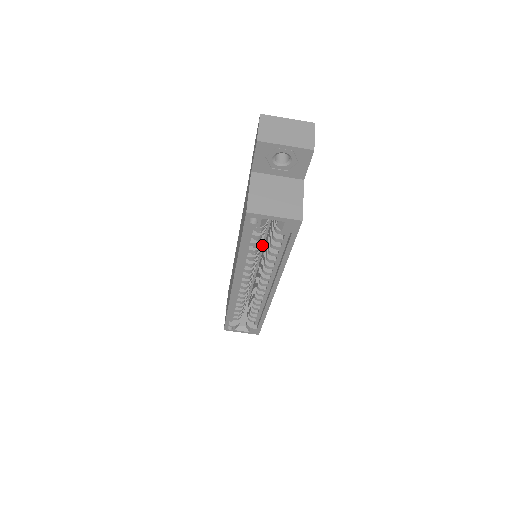
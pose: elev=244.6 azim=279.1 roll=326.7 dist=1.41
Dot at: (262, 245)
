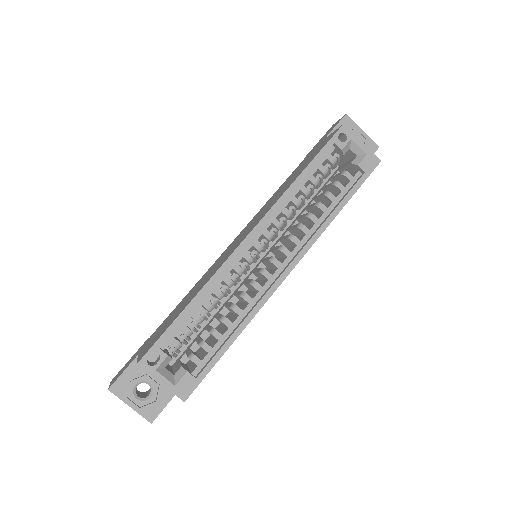
Dot at: (273, 242)
